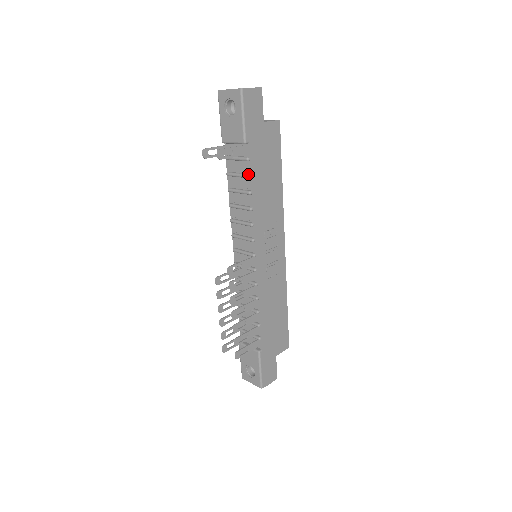
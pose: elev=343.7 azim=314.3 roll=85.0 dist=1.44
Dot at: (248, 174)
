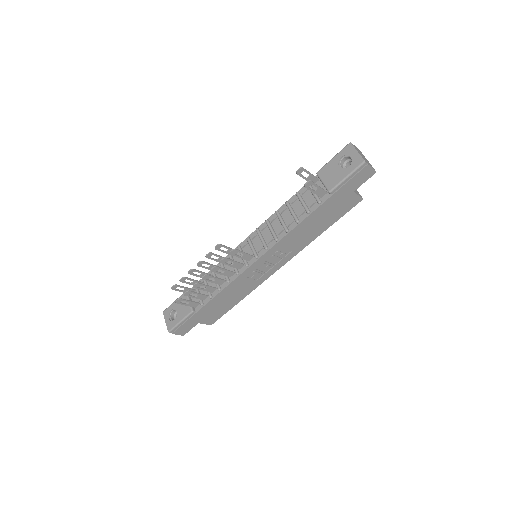
Dot at: (310, 210)
